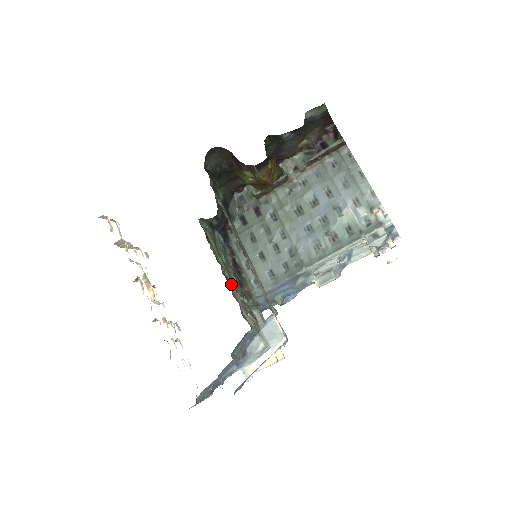
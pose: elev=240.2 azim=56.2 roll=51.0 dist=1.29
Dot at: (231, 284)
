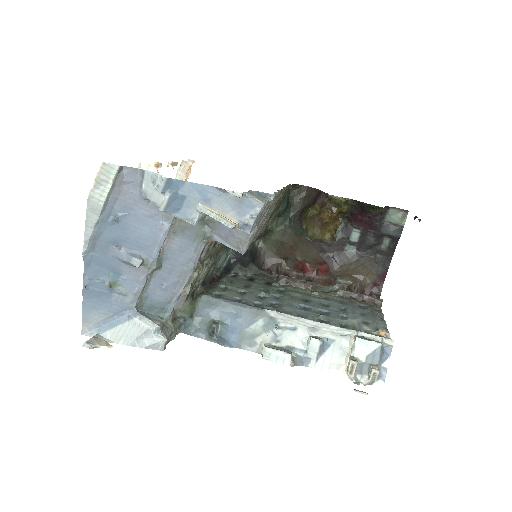
Dot at: (212, 251)
